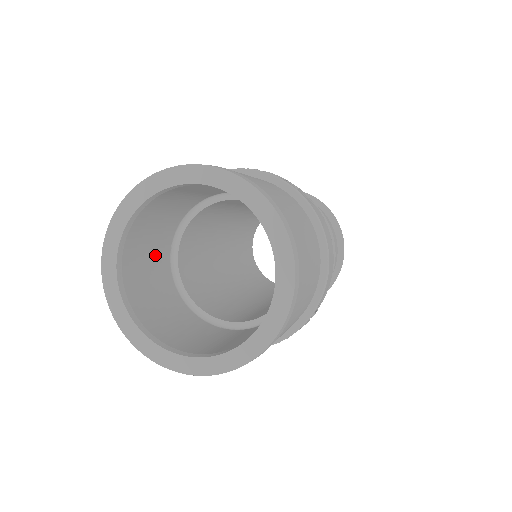
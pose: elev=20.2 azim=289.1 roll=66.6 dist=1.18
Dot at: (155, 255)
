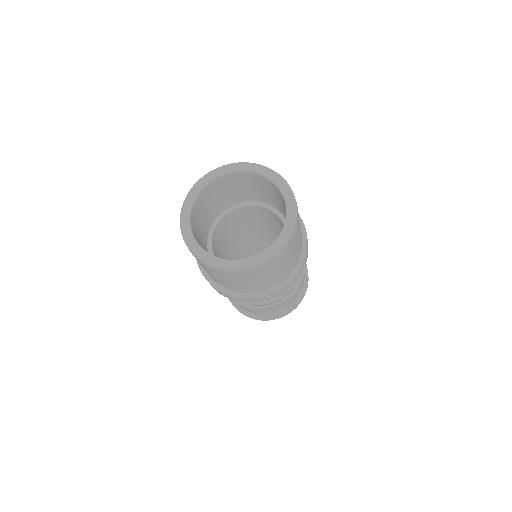
Dot at: (202, 228)
